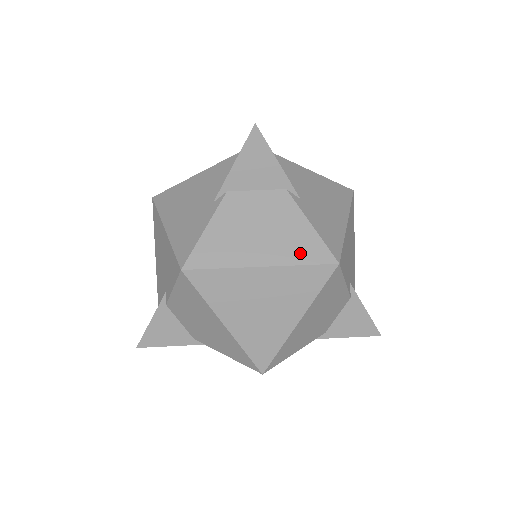
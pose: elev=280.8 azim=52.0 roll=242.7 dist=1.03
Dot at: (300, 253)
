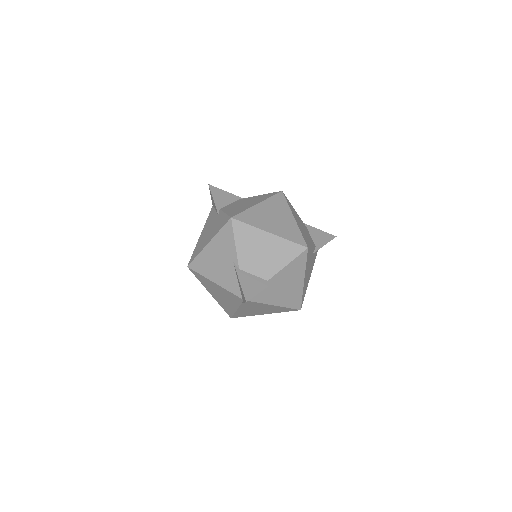
Dot at: (266, 197)
